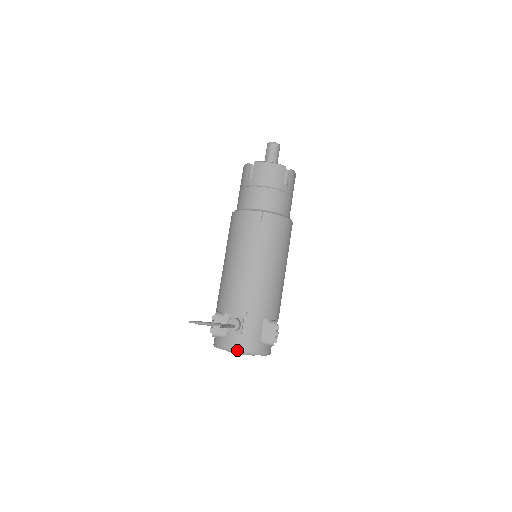
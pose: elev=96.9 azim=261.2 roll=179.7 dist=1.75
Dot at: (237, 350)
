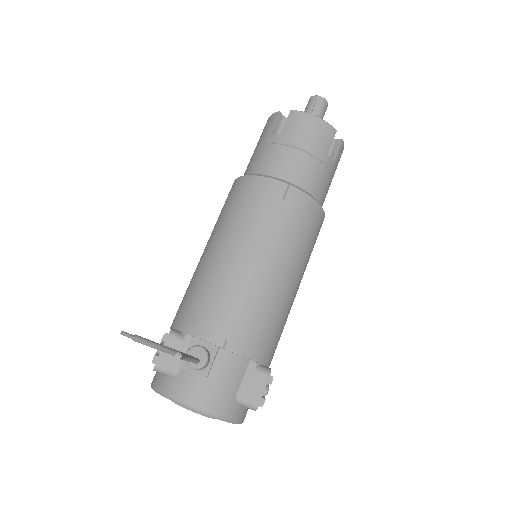
Dot at: (192, 405)
